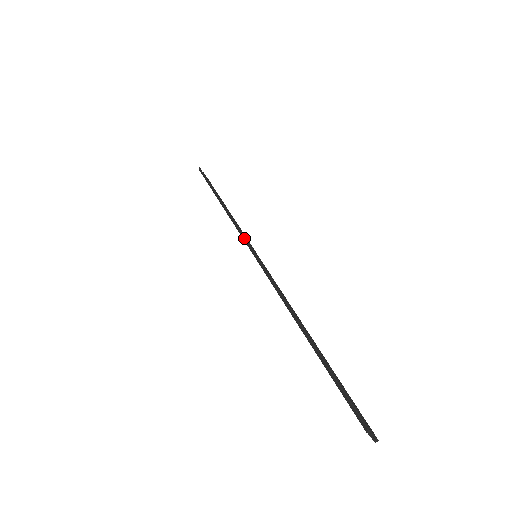
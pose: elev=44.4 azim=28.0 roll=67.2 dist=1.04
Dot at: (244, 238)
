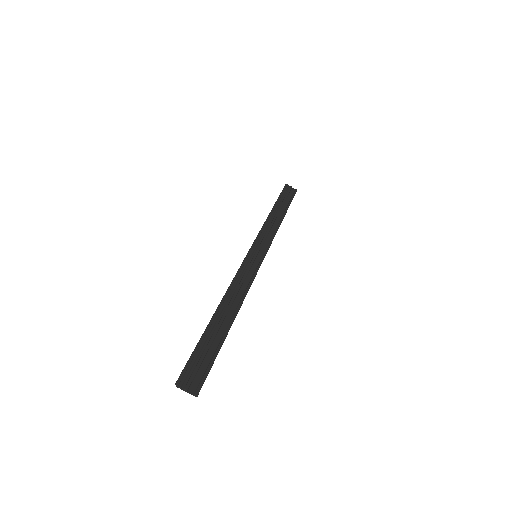
Dot at: (253, 243)
